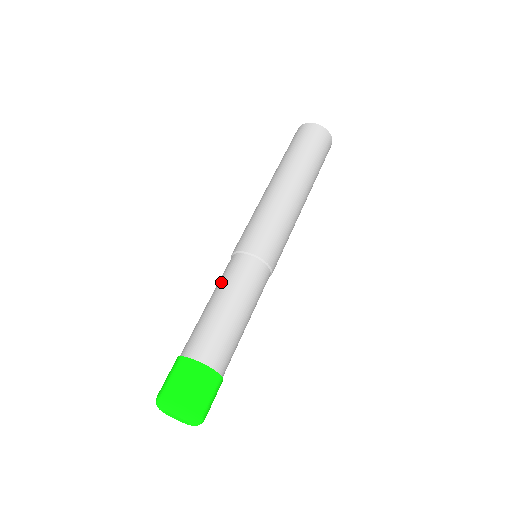
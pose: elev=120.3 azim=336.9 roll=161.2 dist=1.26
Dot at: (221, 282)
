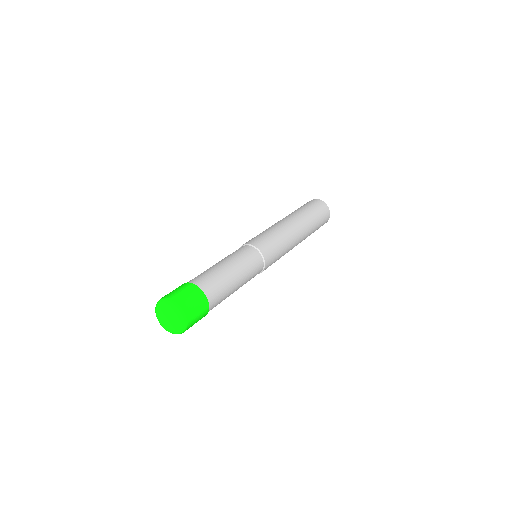
Dot at: occluded
